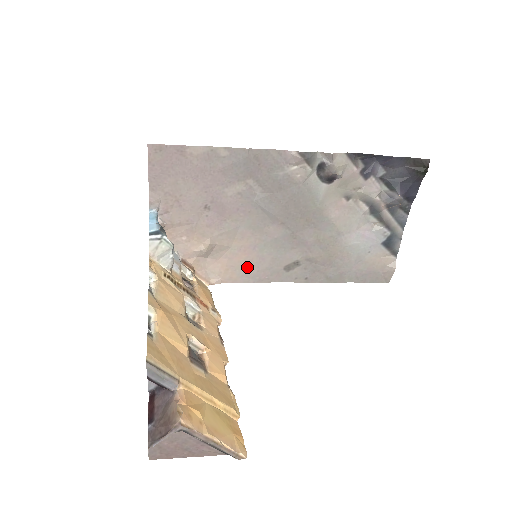
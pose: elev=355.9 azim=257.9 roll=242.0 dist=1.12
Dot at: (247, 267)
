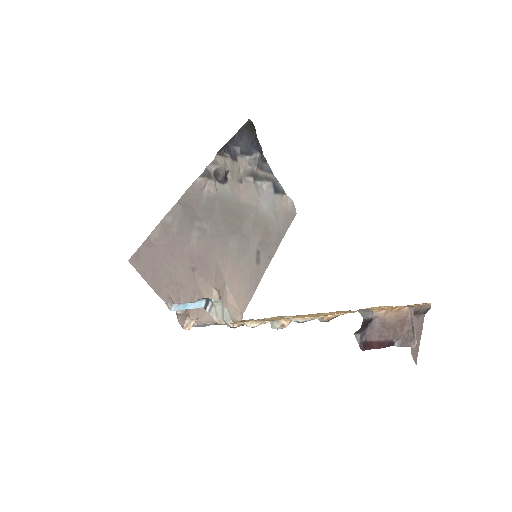
Dot at: (243, 286)
